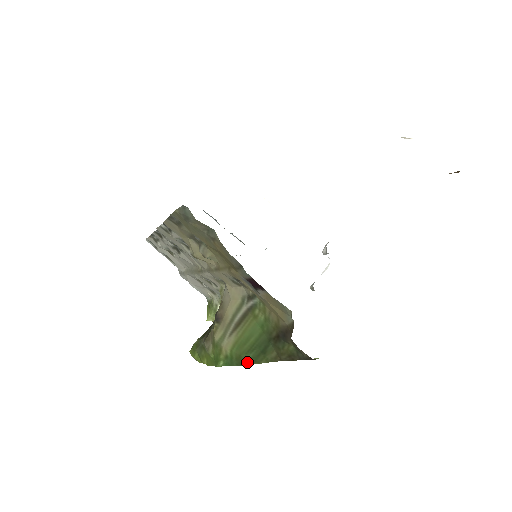
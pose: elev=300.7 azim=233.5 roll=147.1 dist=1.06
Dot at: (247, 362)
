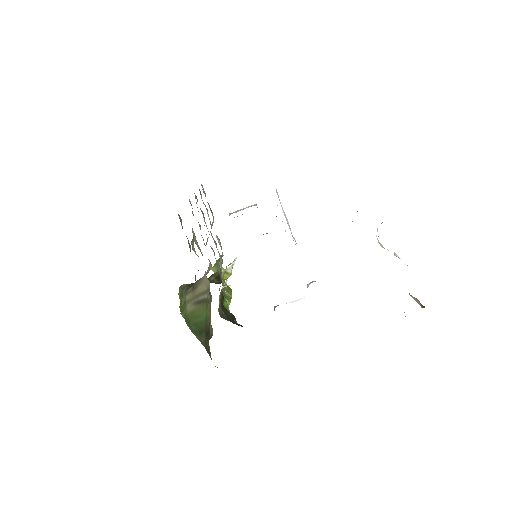
Dot at: (191, 329)
